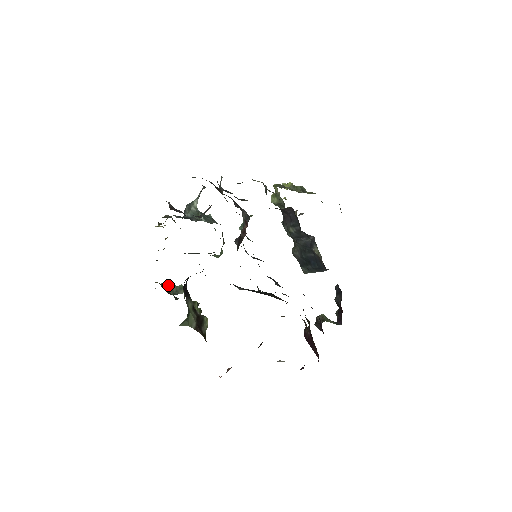
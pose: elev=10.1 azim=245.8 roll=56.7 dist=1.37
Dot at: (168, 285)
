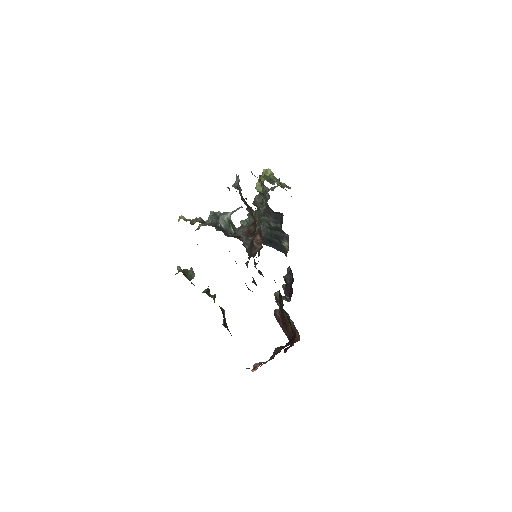
Dot at: (186, 271)
